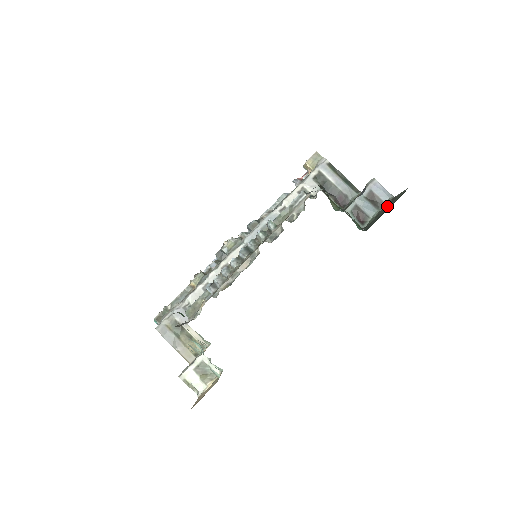
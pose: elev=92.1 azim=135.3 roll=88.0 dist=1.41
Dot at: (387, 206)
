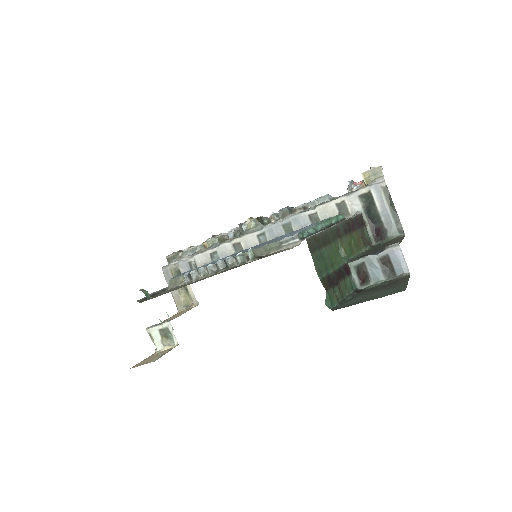
Dot at: (385, 287)
